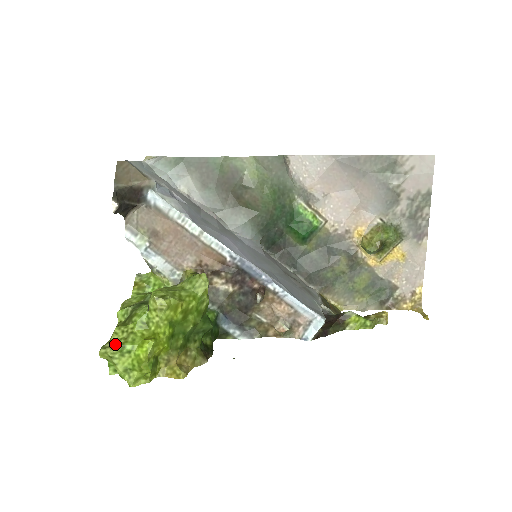
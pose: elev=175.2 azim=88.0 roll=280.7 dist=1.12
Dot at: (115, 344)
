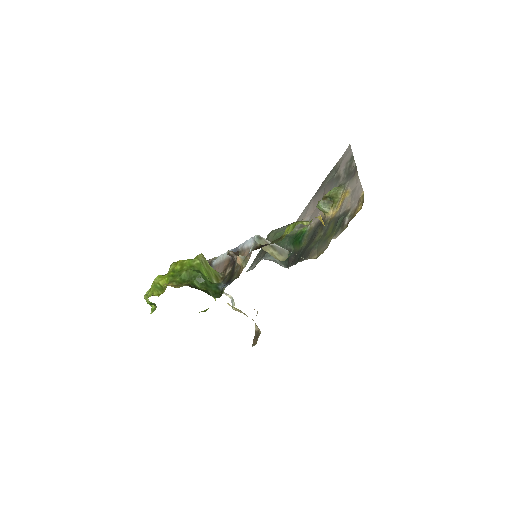
Dot at: occluded
